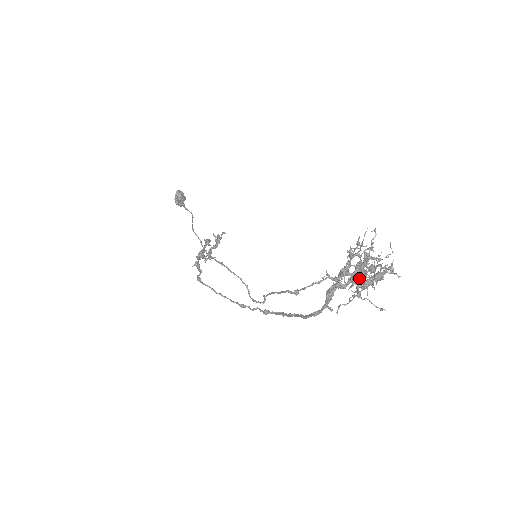
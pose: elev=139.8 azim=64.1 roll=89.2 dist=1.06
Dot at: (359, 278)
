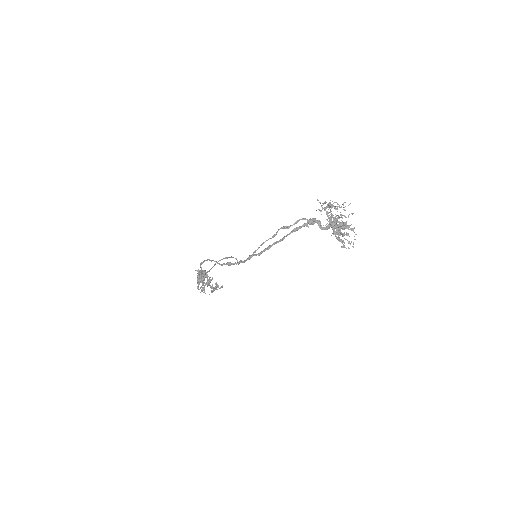
Dot at: occluded
